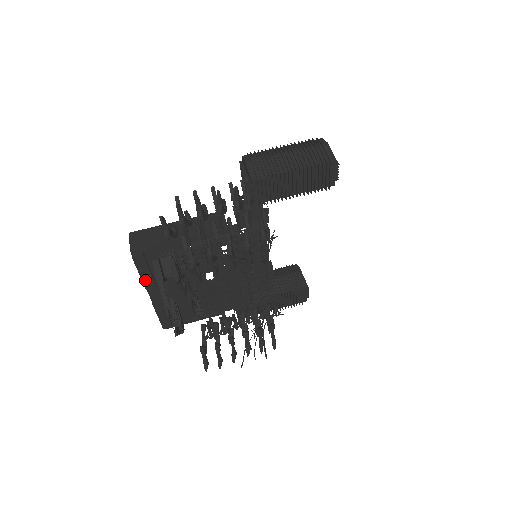
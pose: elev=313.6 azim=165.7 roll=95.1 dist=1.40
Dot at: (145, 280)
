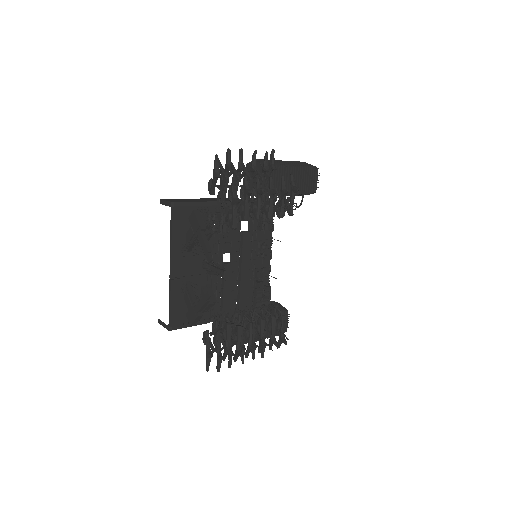
Dot at: (174, 244)
